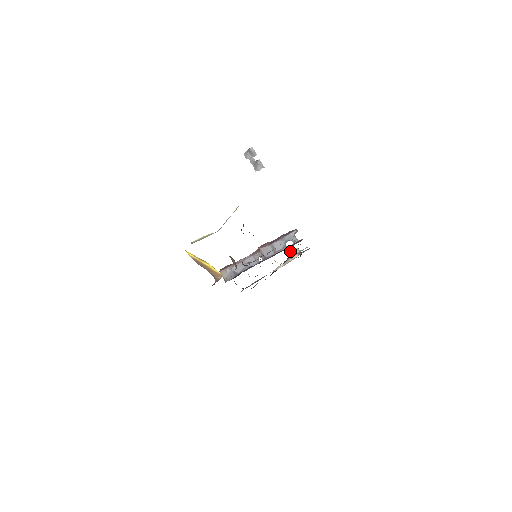
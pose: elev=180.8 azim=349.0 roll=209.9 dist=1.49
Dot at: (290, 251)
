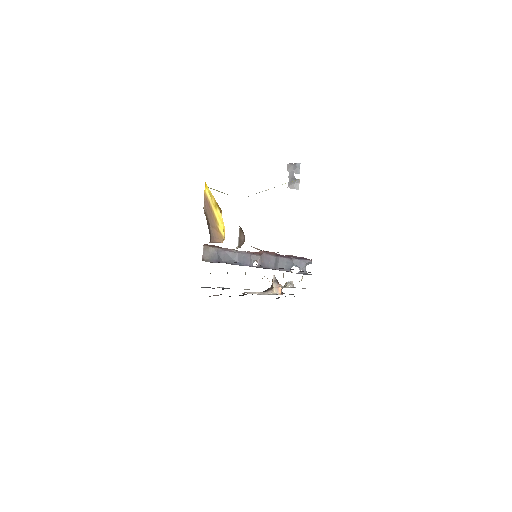
Dot at: (276, 284)
